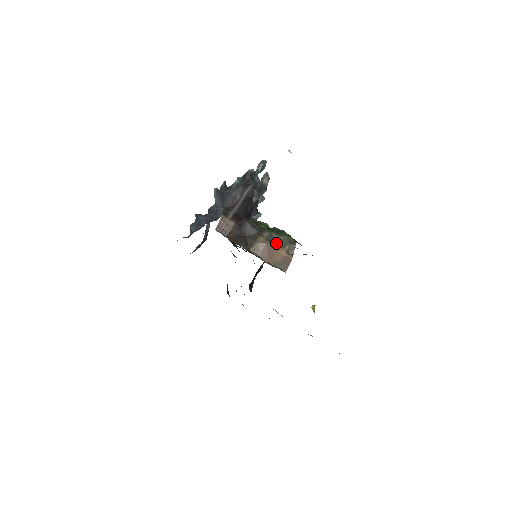
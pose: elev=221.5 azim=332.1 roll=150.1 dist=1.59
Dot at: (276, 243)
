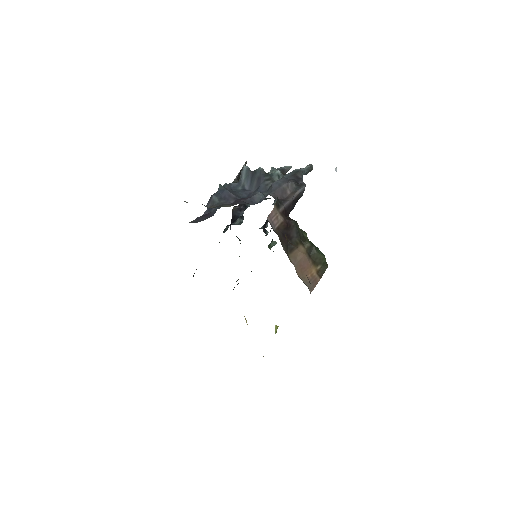
Dot at: (312, 258)
